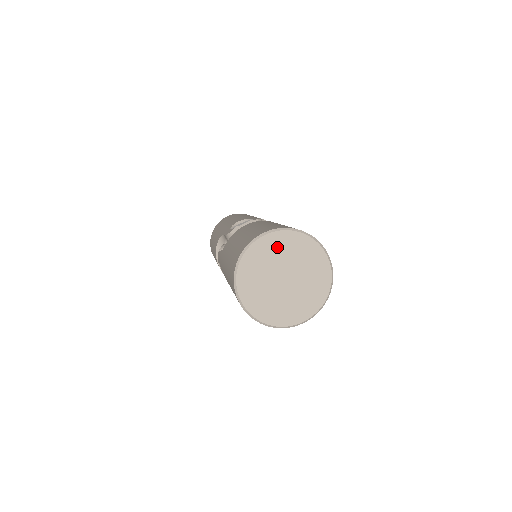
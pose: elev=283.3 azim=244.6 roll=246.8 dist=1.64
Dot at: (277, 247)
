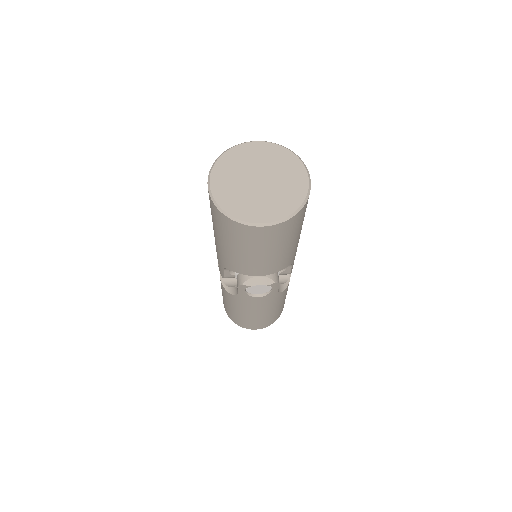
Dot at: (262, 153)
